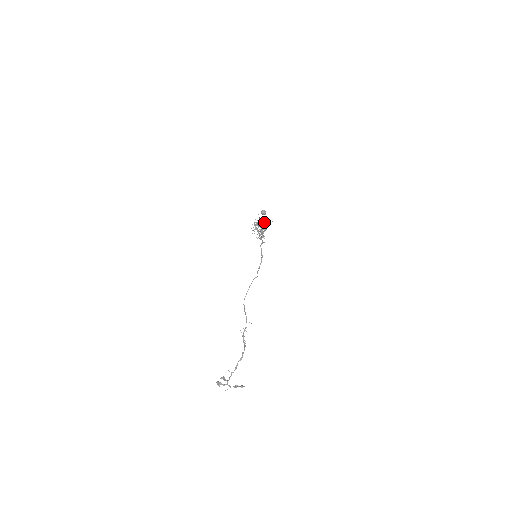
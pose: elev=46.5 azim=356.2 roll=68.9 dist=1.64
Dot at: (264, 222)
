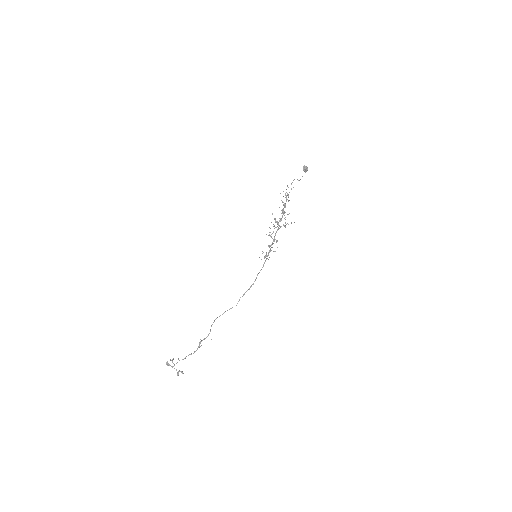
Dot at: (285, 222)
